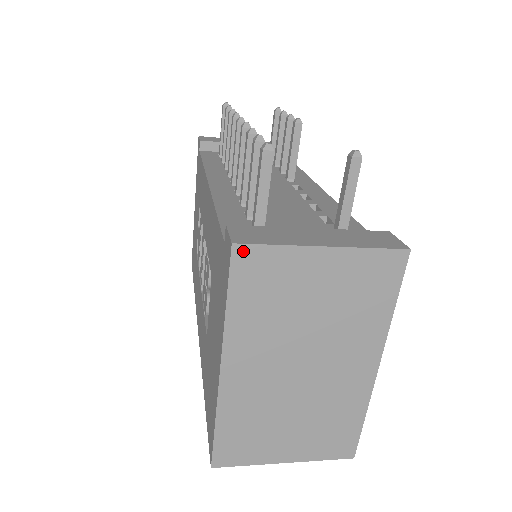
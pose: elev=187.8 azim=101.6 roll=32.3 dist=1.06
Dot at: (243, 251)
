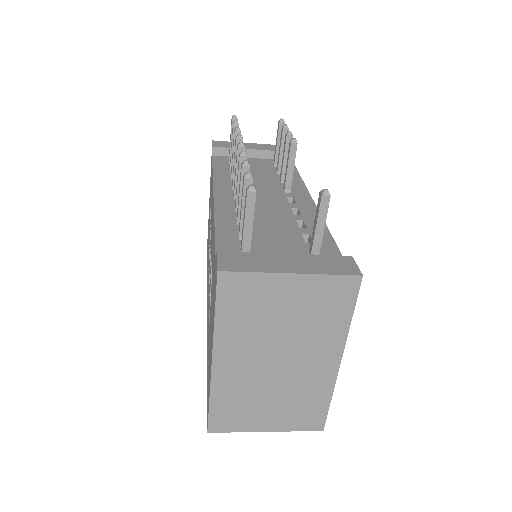
Dot at: (226, 277)
